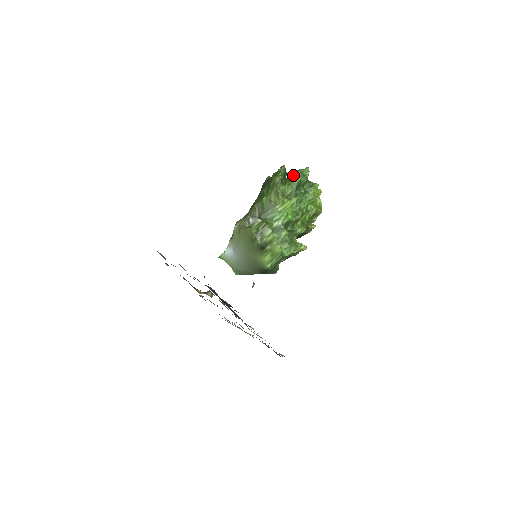
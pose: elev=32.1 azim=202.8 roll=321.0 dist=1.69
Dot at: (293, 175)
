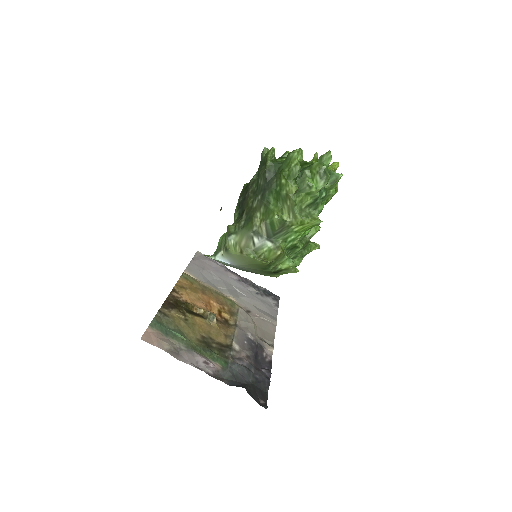
Dot at: (311, 173)
